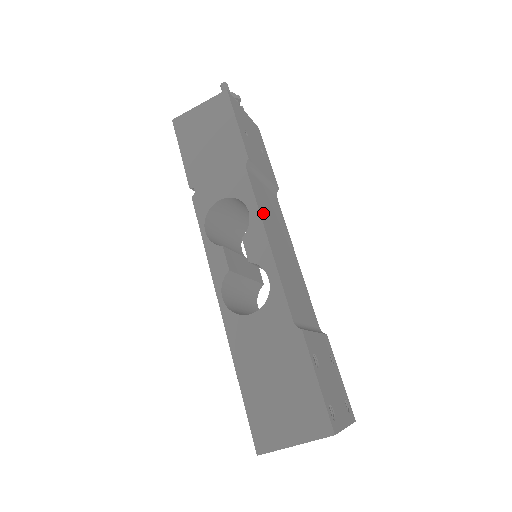
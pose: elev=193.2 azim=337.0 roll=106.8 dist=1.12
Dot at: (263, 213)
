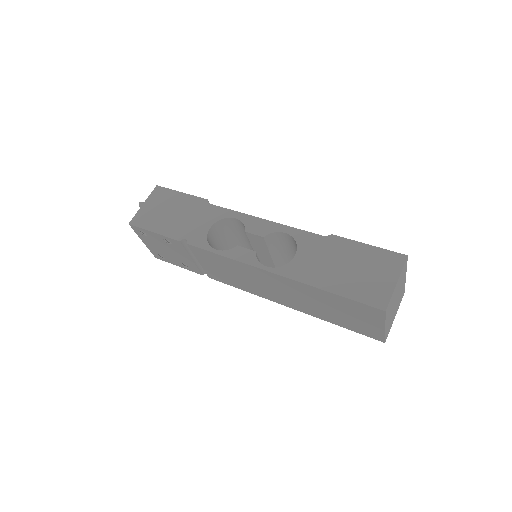
Dot at: occluded
